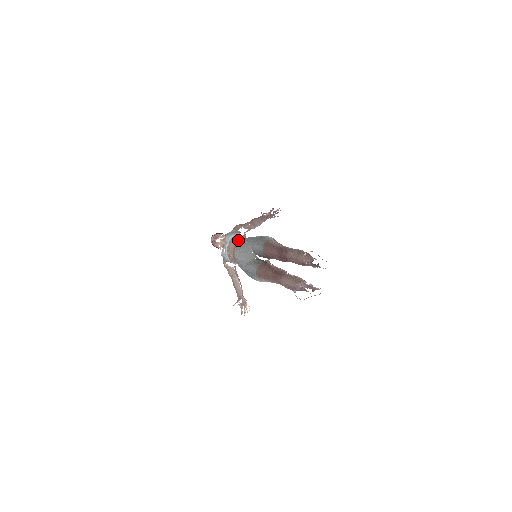
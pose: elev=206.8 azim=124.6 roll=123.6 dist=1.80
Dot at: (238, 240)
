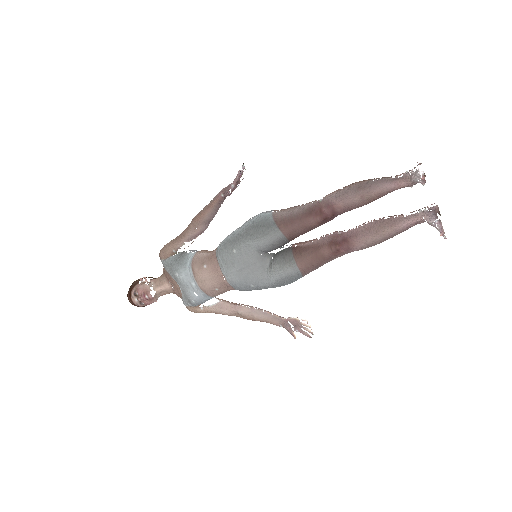
Dot at: (208, 262)
